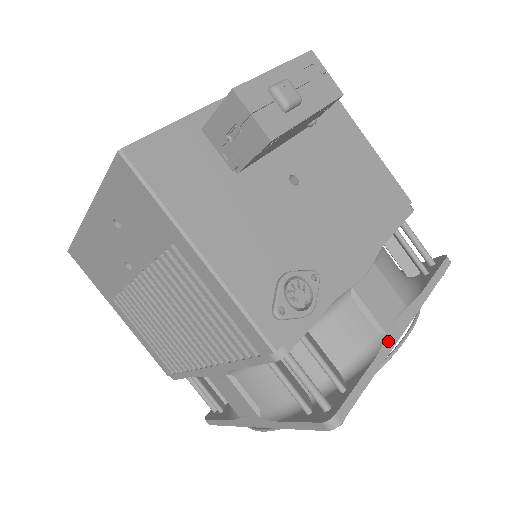
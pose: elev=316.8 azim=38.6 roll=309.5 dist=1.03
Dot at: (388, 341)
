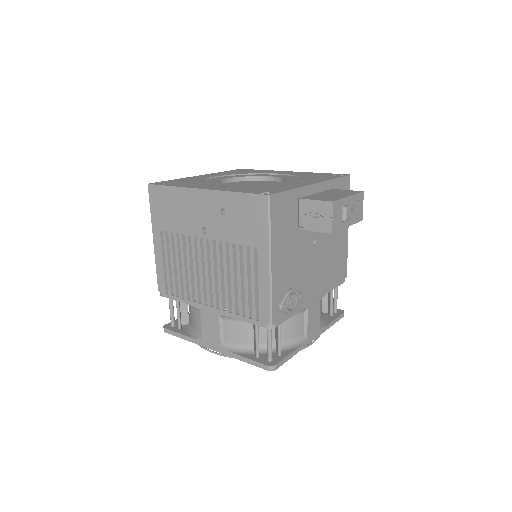
Dot at: (306, 342)
